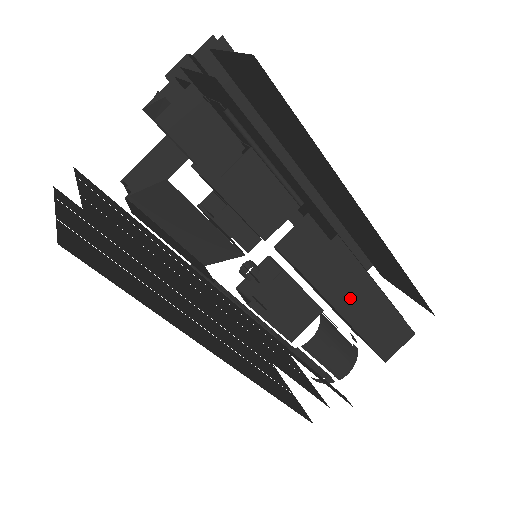
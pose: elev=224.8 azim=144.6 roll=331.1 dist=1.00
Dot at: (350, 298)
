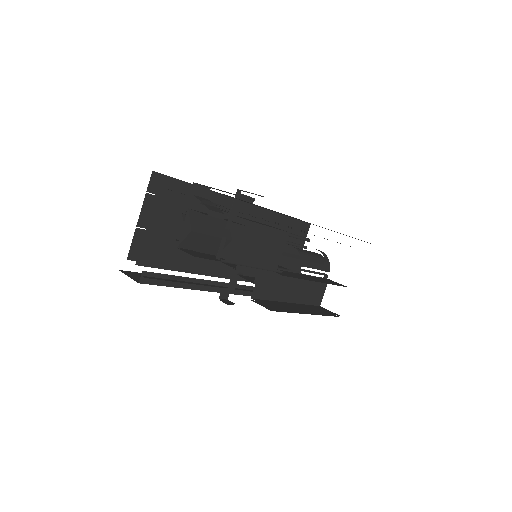
Dot at: (288, 305)
